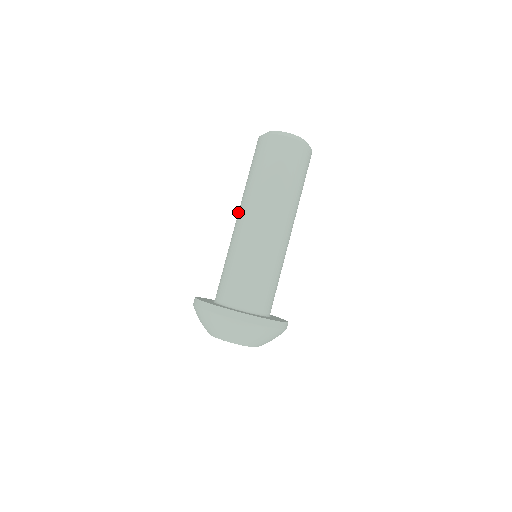
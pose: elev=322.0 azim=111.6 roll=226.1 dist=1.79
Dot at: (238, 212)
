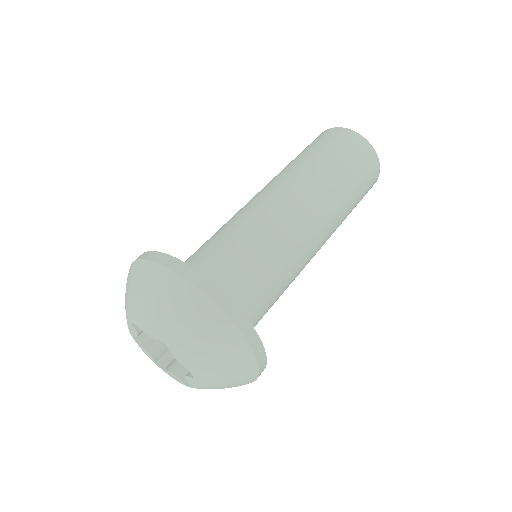
Dot at: occluded
